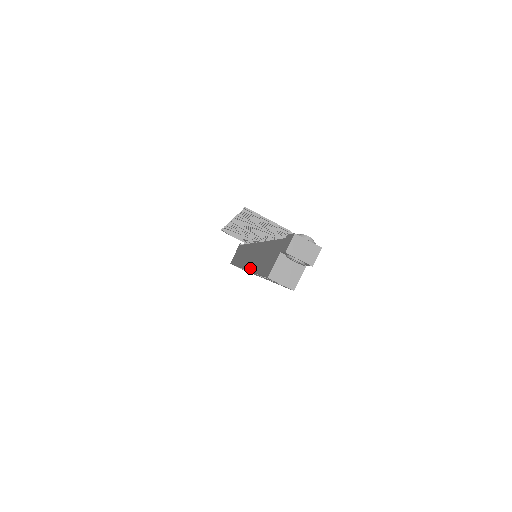
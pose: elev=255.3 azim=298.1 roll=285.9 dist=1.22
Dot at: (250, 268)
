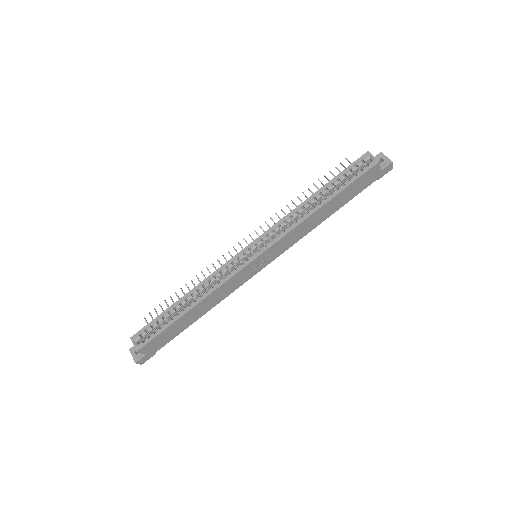
Dot at: (294, 210)
